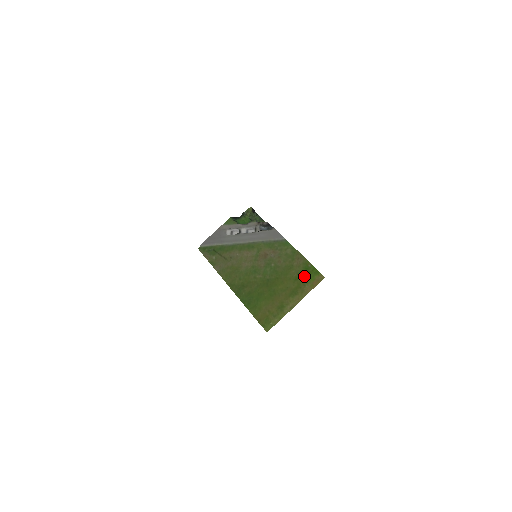
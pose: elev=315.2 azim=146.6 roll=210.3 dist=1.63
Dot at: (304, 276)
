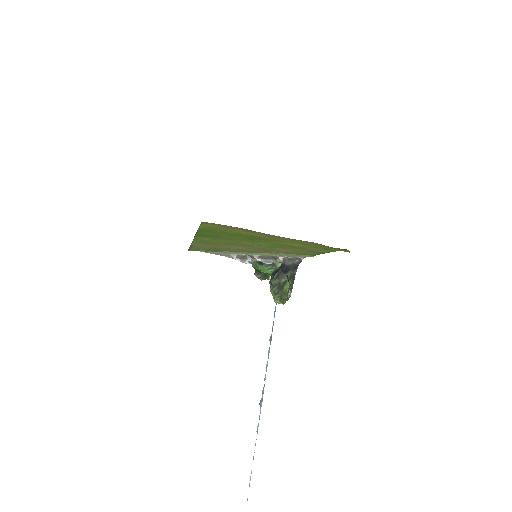
Dot at: (317, 245)
